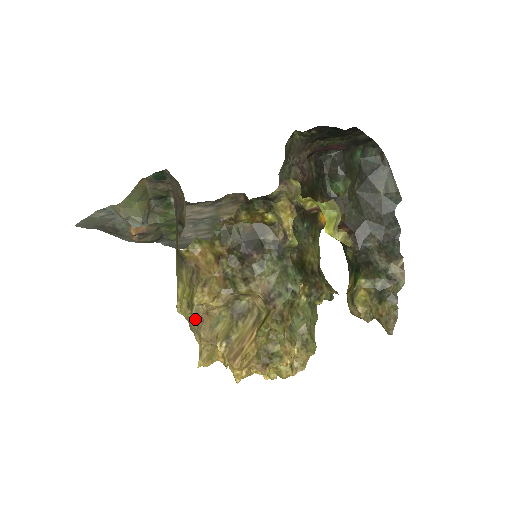
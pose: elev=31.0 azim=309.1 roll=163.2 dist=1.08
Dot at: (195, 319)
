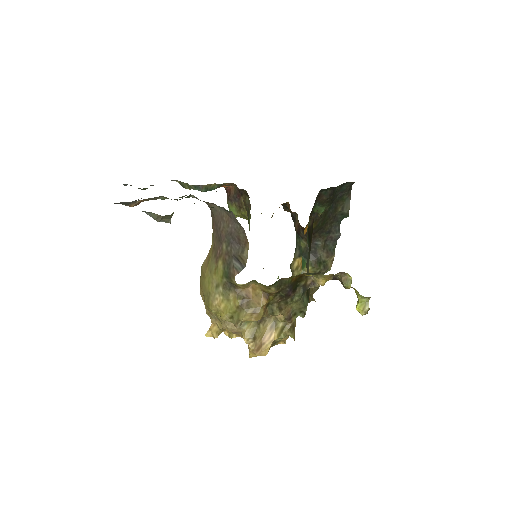
Dot at: occluded
